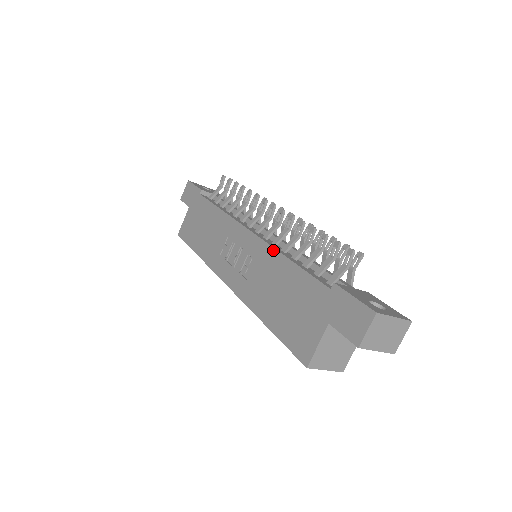
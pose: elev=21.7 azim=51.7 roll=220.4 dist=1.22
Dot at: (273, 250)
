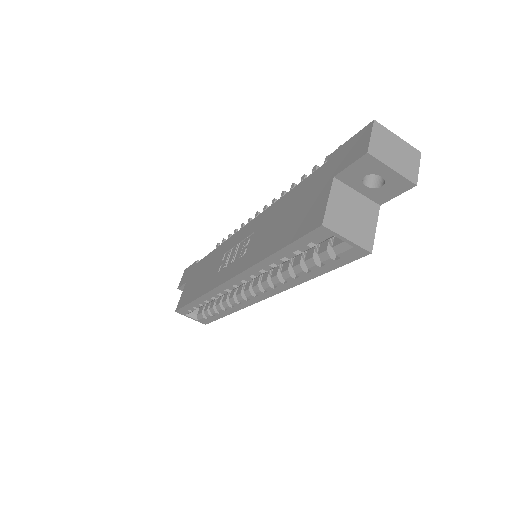
Dot at: (269, 208)
